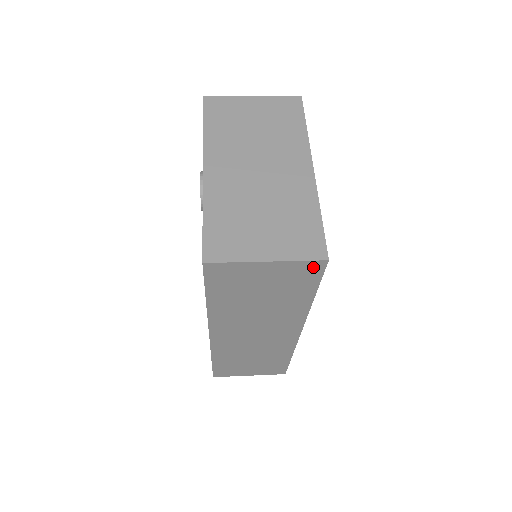
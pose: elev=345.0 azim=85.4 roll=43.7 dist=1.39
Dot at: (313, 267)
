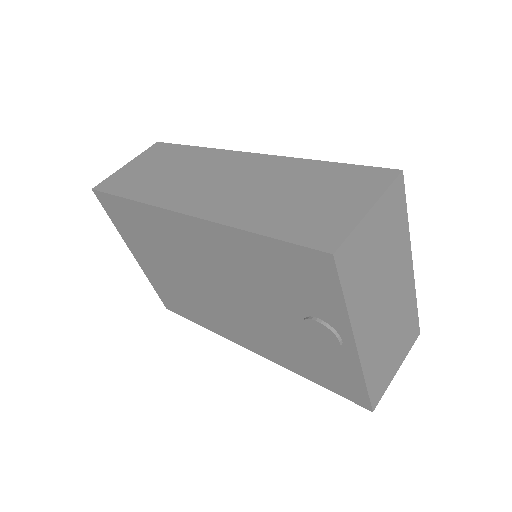
Dot at: occluded
